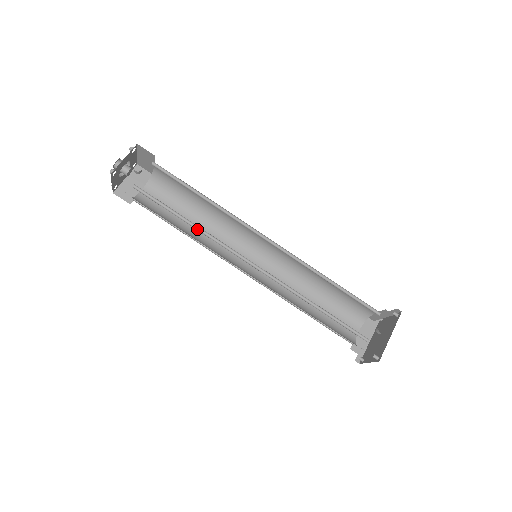
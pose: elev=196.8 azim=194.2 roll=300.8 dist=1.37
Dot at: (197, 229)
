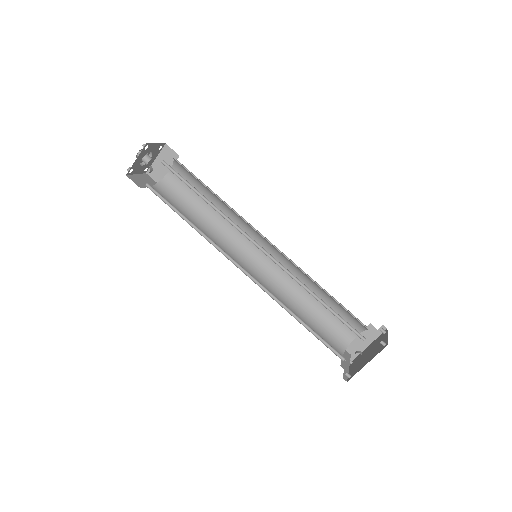
Dot at: (198, 230)
